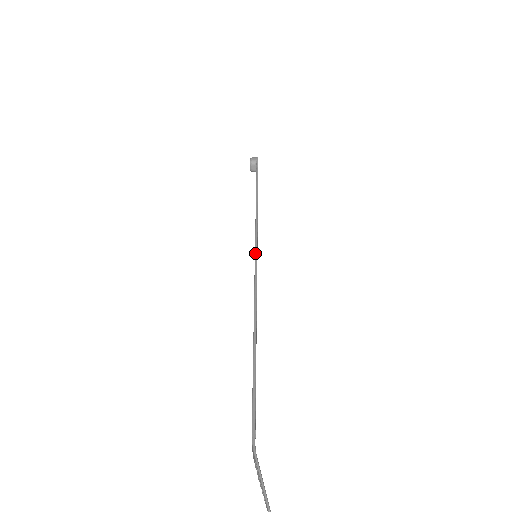
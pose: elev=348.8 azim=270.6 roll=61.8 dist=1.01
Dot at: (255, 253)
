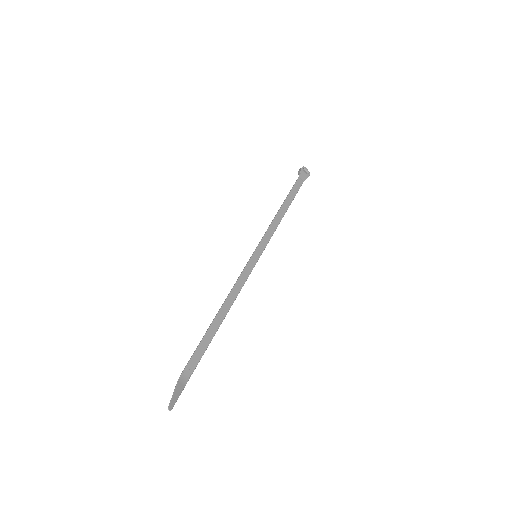
Dot at: (252, 255)
